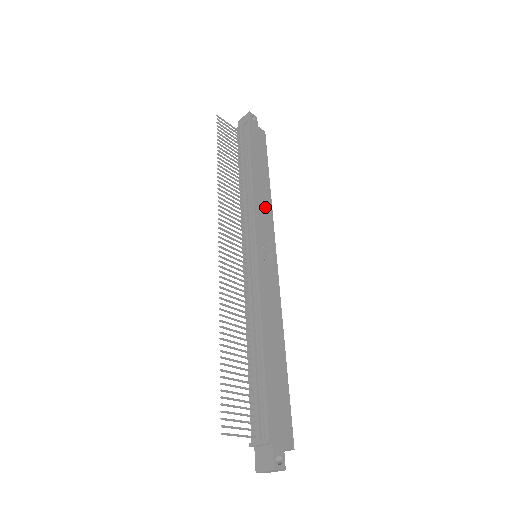
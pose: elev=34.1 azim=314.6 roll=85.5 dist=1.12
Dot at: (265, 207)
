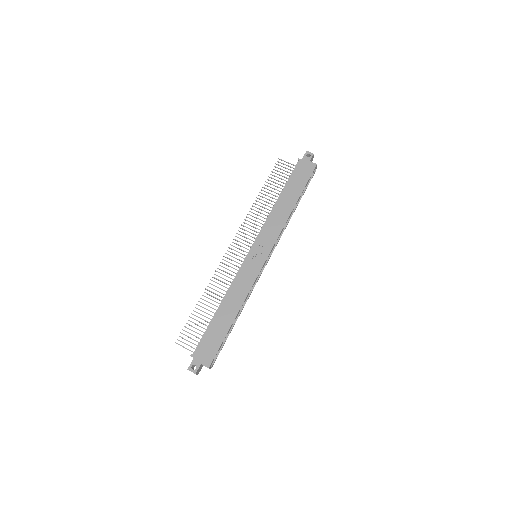
Dot at: (277, 223)
